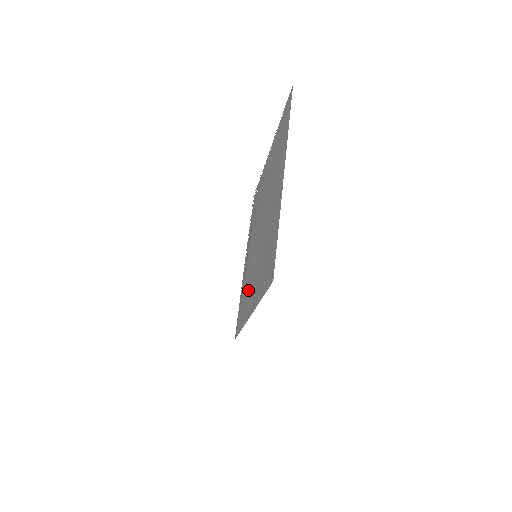
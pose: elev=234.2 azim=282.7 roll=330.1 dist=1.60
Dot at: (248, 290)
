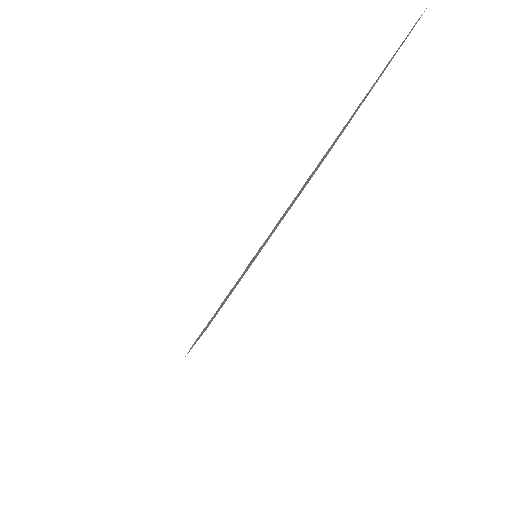
Dot at: occluded
